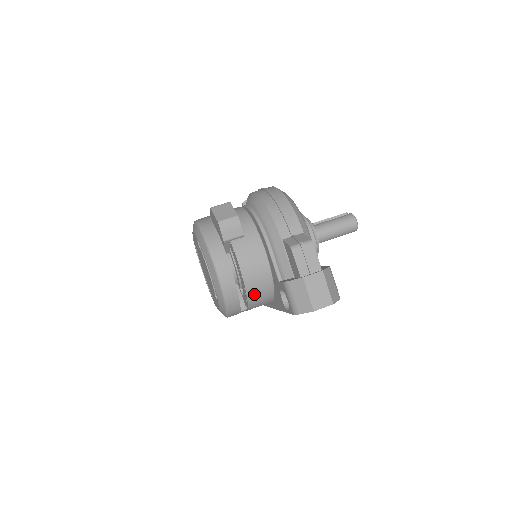
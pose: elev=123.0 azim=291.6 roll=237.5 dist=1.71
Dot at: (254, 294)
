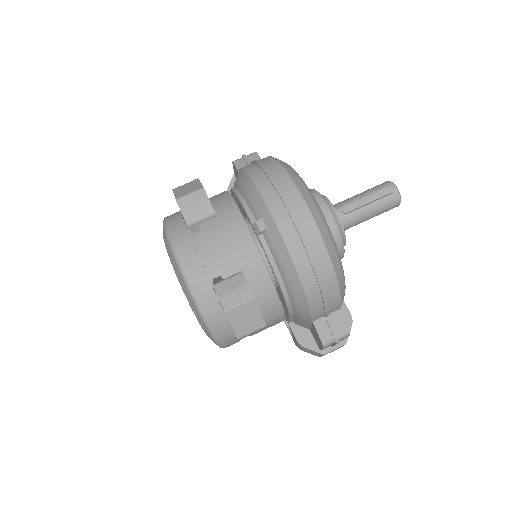
Dot at: occluded
